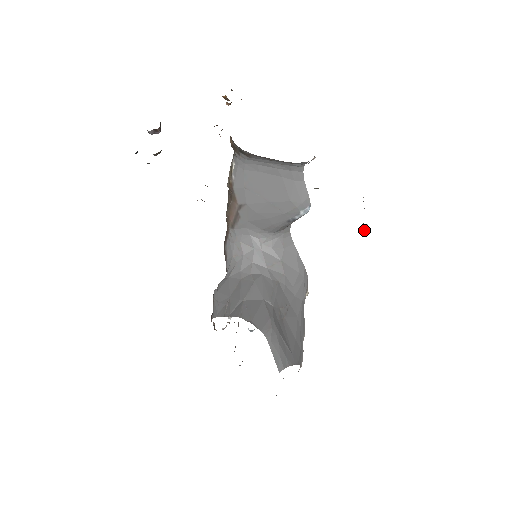
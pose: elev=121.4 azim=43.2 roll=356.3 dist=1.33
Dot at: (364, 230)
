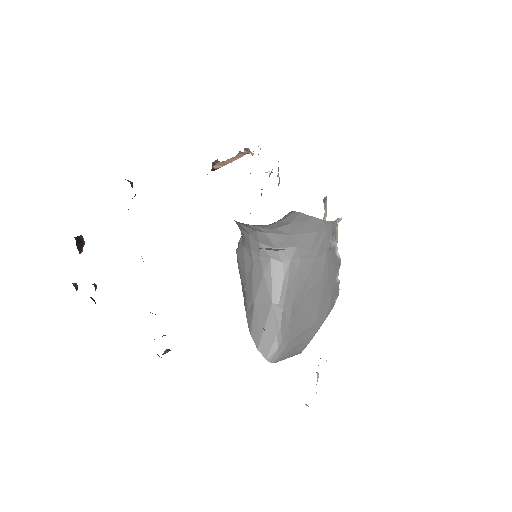
Dot at: occluded
